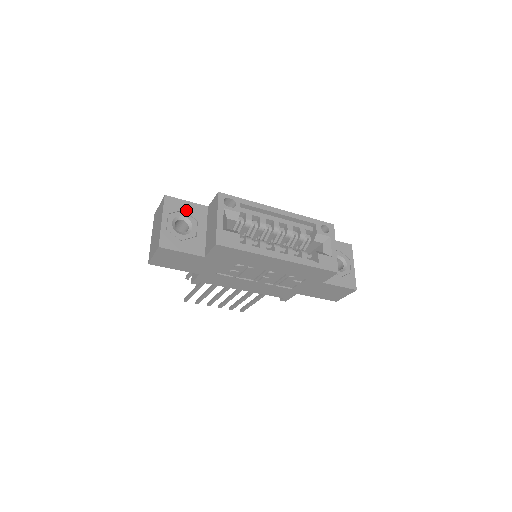
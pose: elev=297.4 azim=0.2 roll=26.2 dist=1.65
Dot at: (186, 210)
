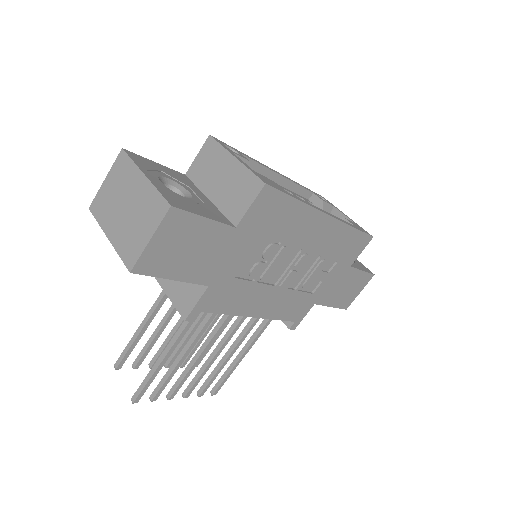
Dot at: (164, 172)
